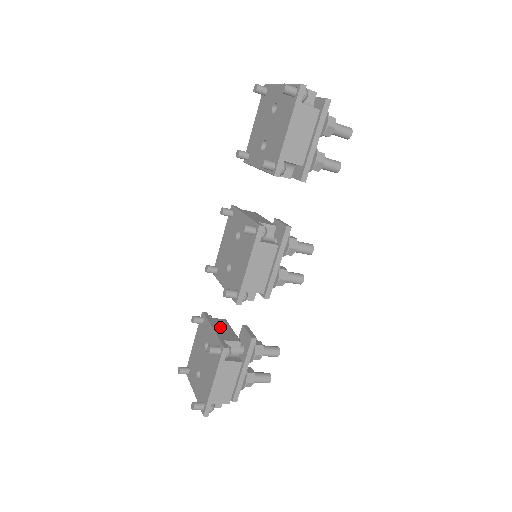
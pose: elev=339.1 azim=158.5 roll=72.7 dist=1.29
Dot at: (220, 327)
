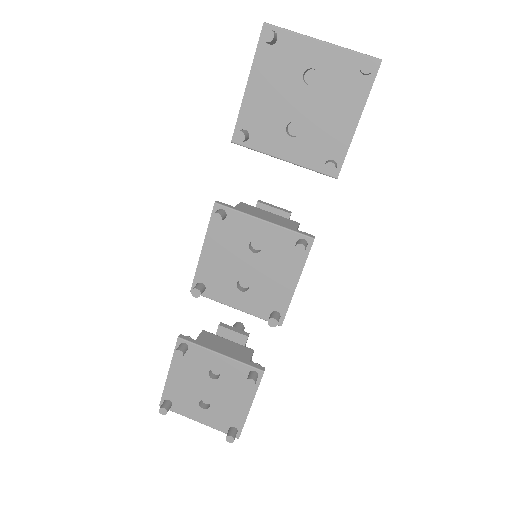
Dot at: (220, 346)
